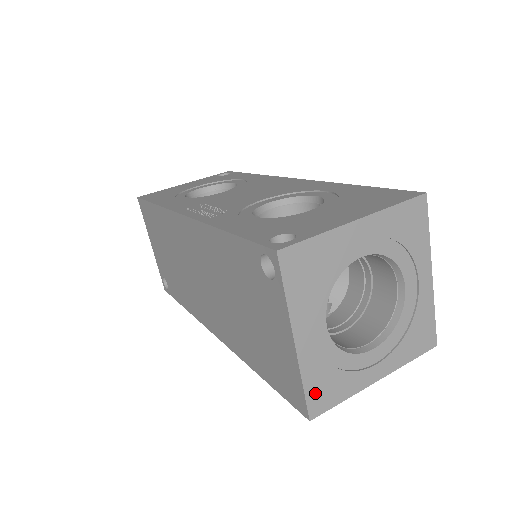
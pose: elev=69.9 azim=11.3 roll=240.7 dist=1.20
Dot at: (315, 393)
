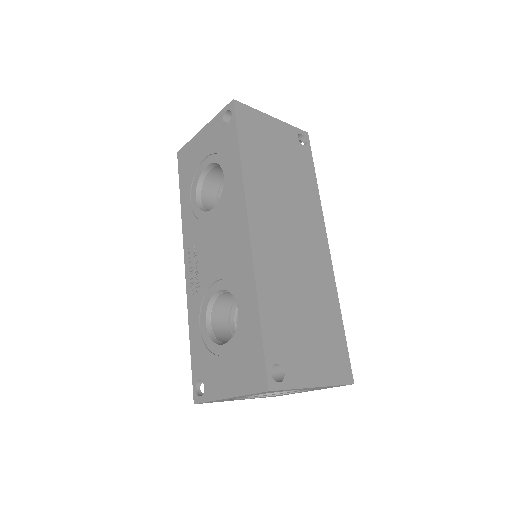
Dot at: occluded
